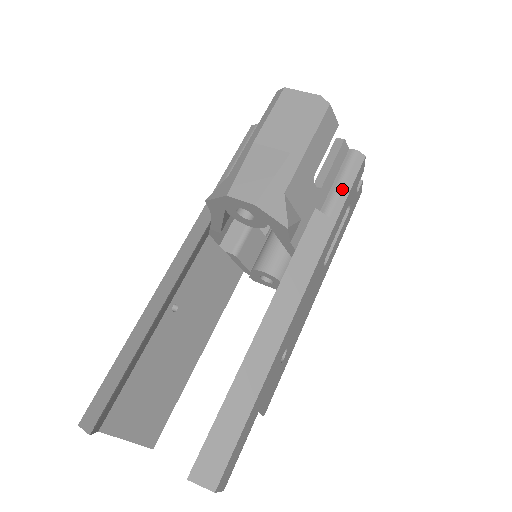
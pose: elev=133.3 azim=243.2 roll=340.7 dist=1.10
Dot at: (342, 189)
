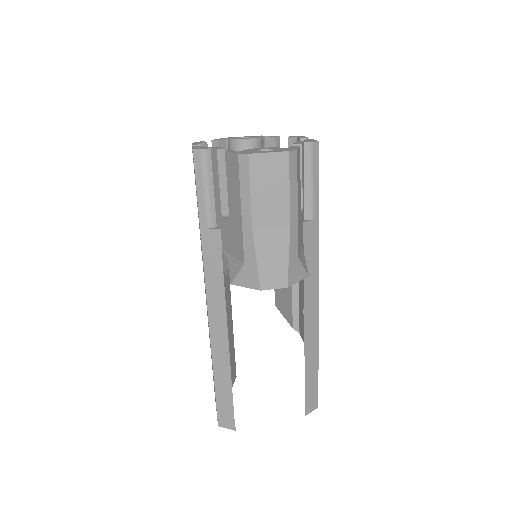
Dot at: (314, 189)
